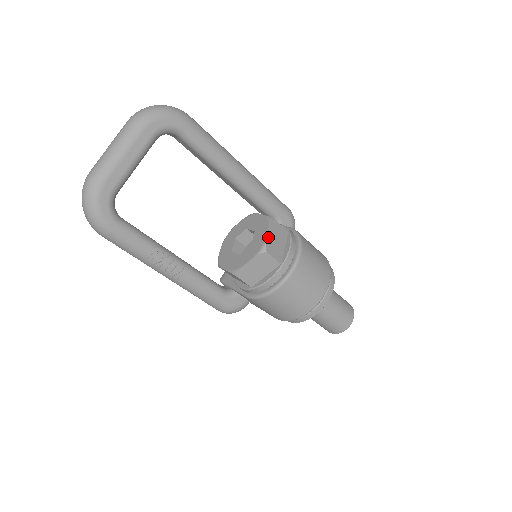
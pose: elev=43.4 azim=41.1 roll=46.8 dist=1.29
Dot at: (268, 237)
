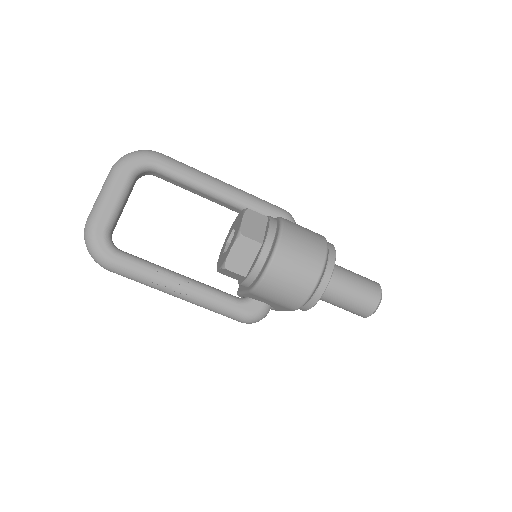
Dot at: (243, 223)
